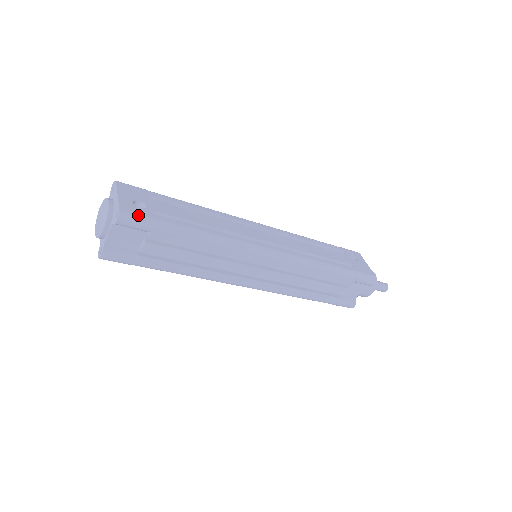
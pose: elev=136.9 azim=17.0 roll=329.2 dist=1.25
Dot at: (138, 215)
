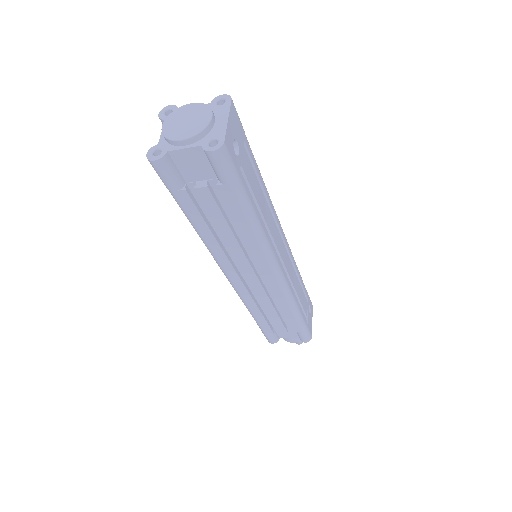
Dot at: (231, 162)
